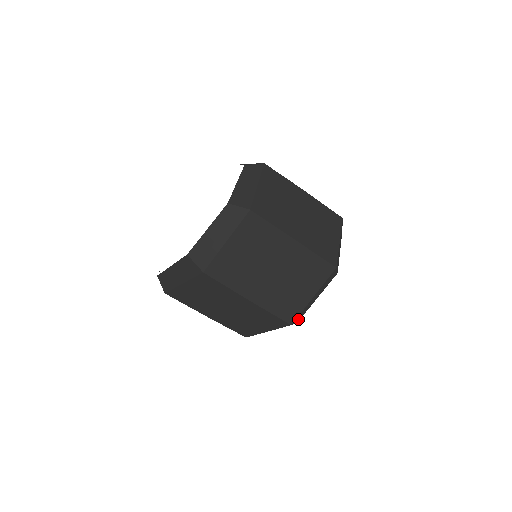
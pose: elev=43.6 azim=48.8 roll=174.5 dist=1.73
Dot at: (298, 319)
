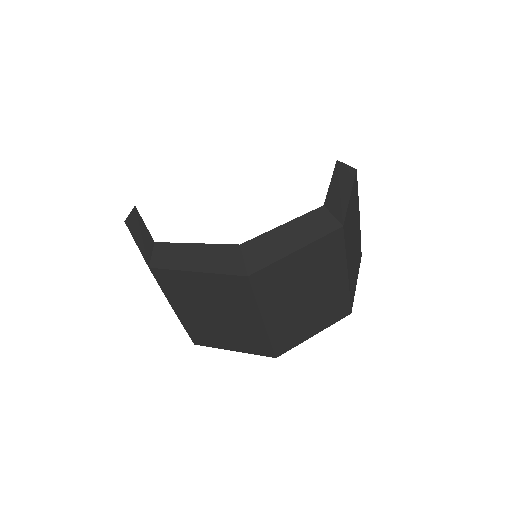
Dot at: occluded
